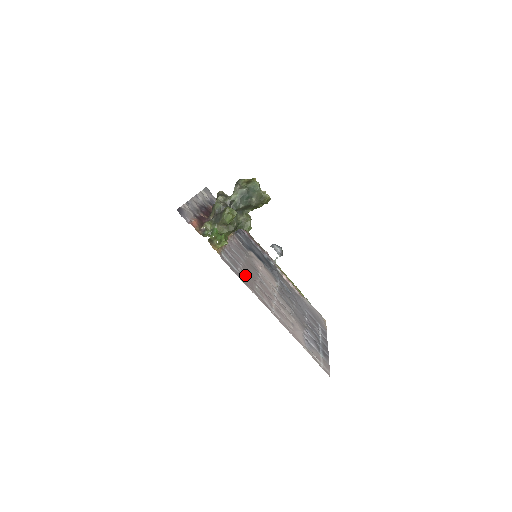
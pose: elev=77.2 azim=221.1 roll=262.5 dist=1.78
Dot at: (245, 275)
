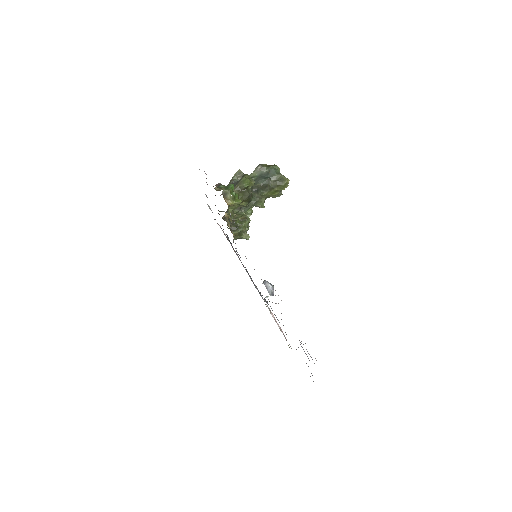
Dot at: occluded
